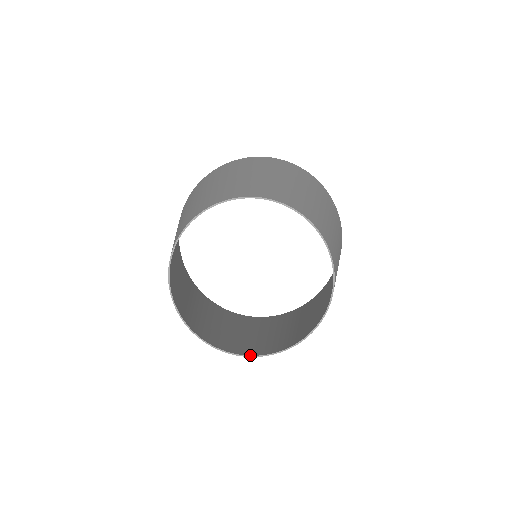
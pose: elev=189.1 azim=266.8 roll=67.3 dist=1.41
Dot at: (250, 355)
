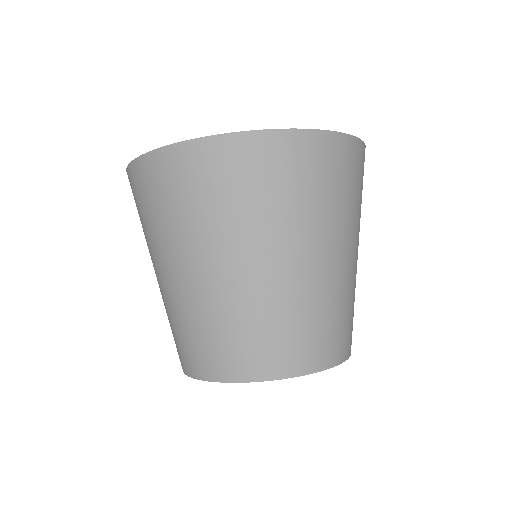
Dot at: occluded
